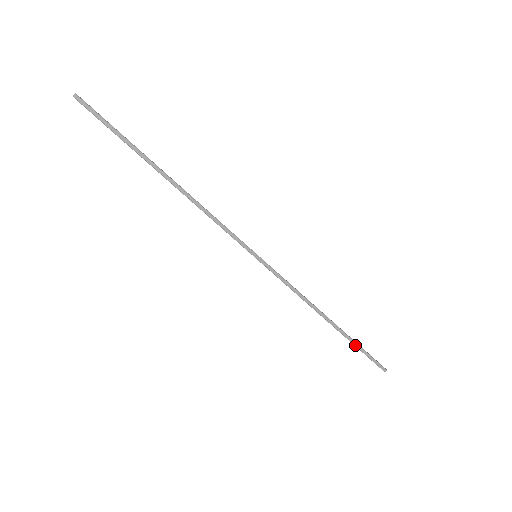
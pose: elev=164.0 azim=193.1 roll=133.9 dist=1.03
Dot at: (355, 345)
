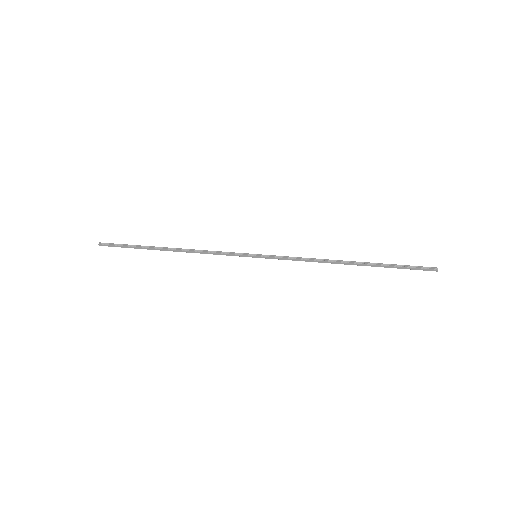
Dot at: (387, 267)
